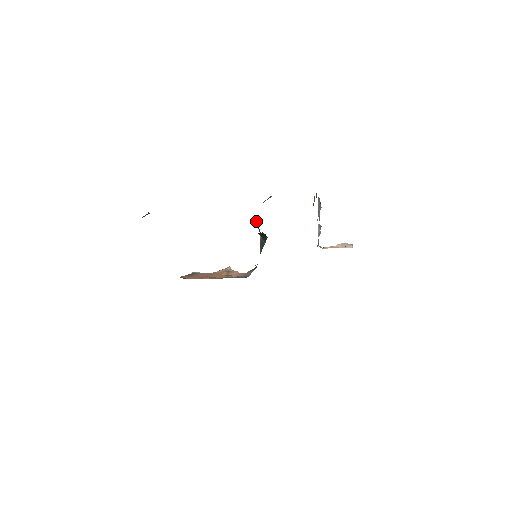
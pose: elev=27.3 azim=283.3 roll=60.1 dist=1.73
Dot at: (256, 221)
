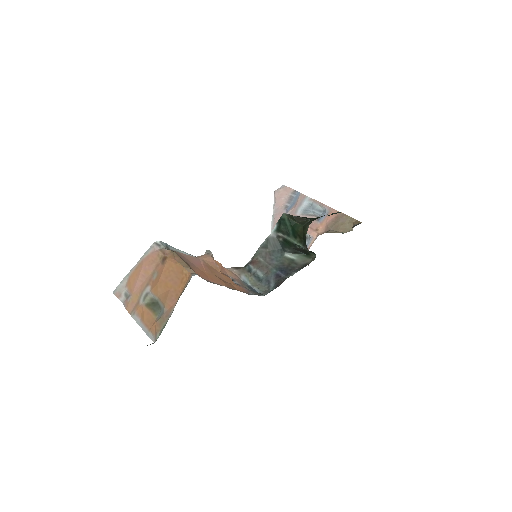
Dot at: (292, 221)
